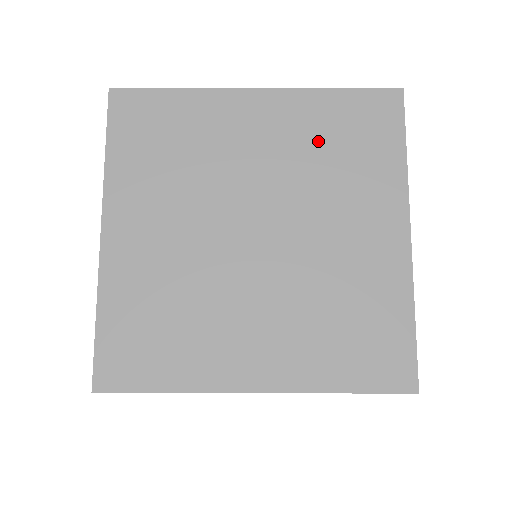
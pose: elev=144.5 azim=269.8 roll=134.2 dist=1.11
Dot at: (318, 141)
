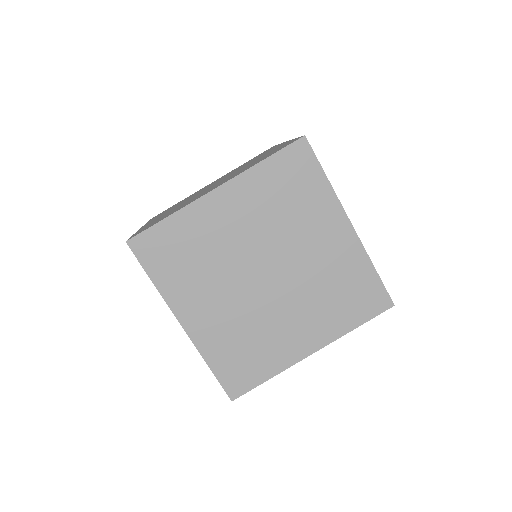
Dot at: occluded
